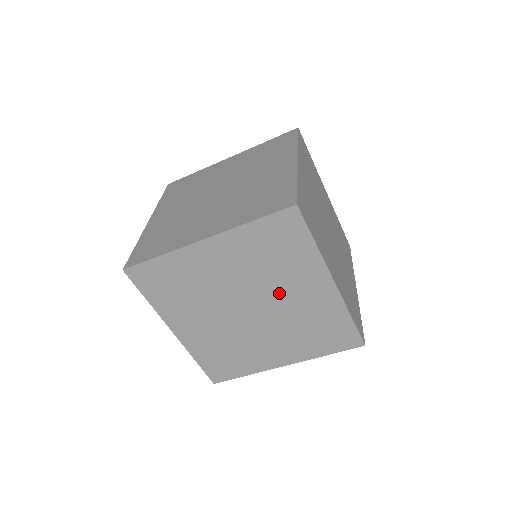
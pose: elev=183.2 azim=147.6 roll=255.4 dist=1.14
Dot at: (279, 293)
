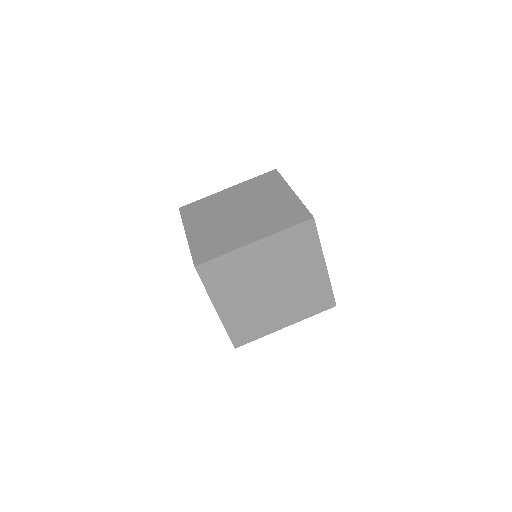
Dot at: (293, 275)
